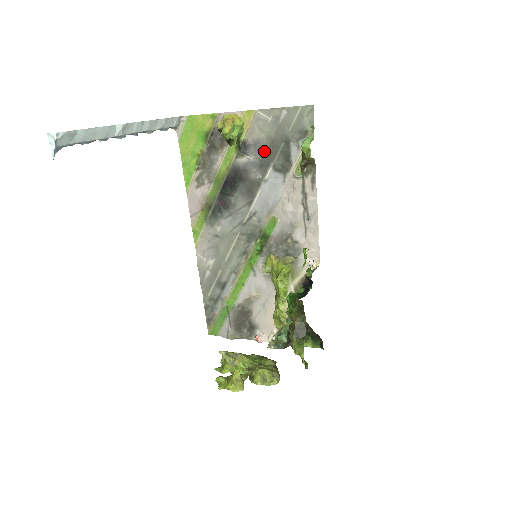
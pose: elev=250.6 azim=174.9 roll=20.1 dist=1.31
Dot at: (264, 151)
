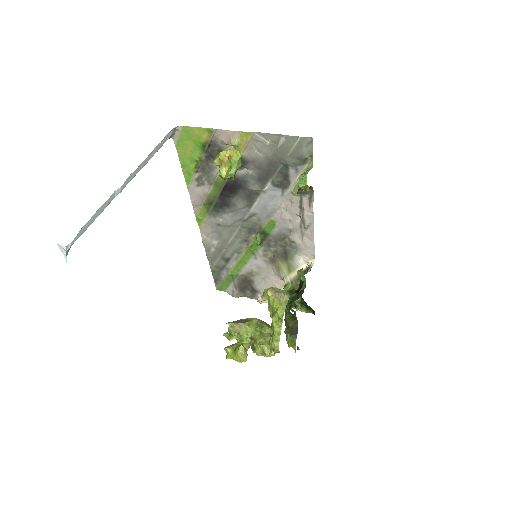
Dot at: (262, 168)
